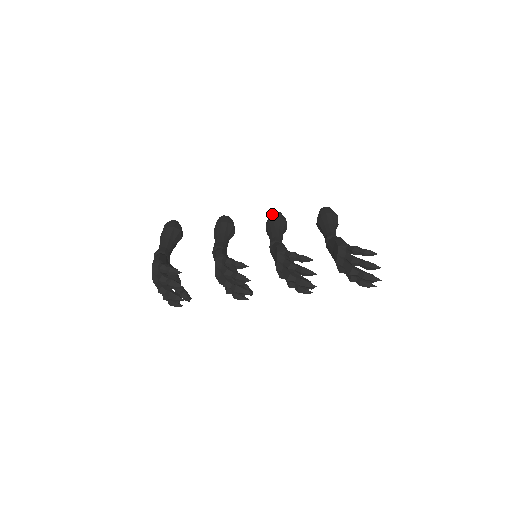
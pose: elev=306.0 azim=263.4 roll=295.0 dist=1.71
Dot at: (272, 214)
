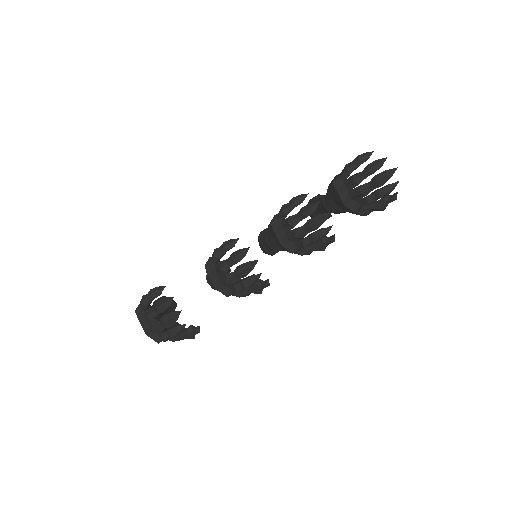
Dot at: occluded
